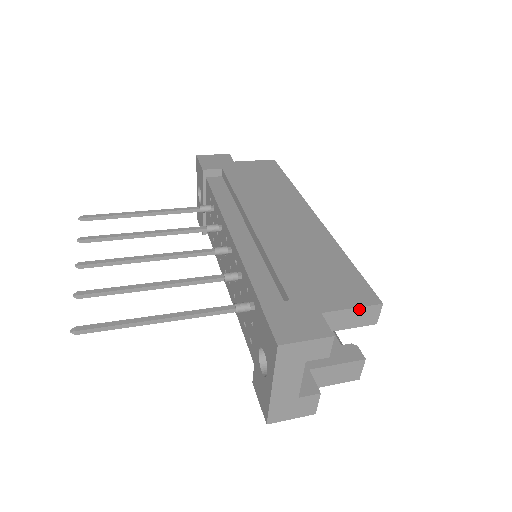
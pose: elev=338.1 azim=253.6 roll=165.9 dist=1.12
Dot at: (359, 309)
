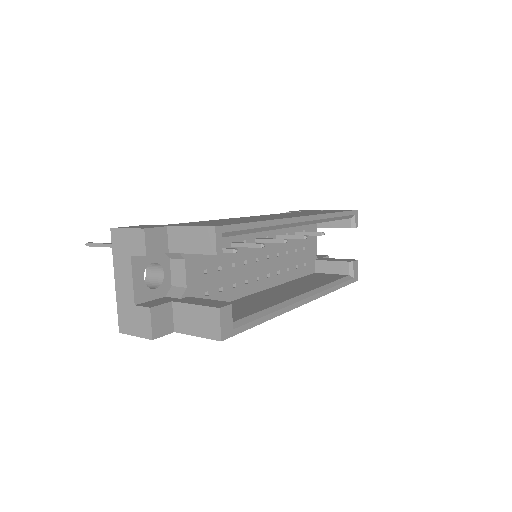
Dot at: (196, 229)
